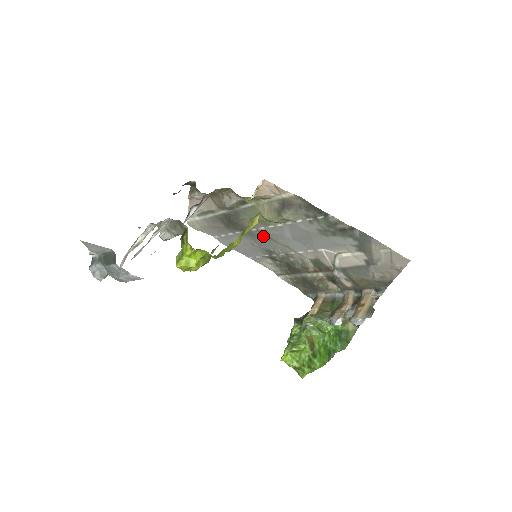
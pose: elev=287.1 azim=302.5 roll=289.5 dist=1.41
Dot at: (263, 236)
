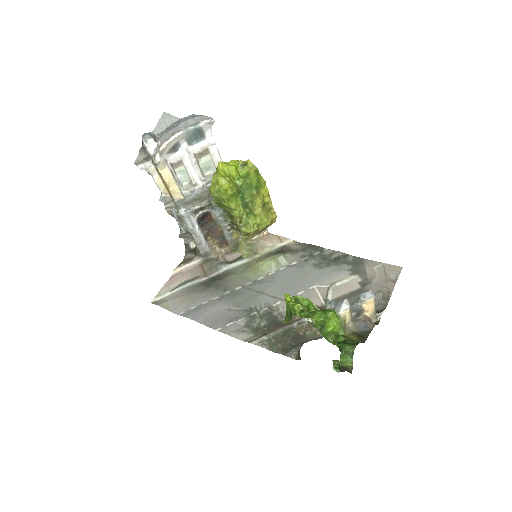
Dot at: (247, 292)
